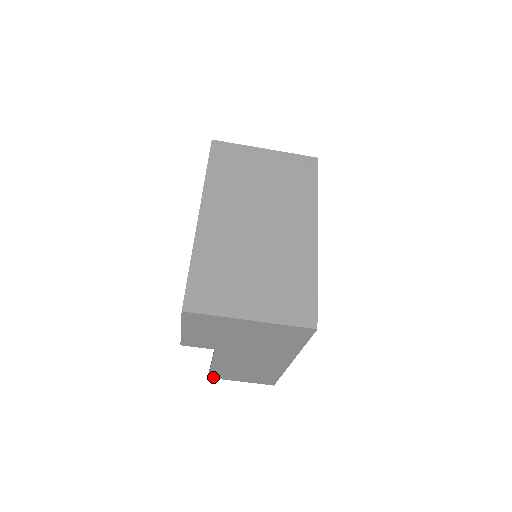
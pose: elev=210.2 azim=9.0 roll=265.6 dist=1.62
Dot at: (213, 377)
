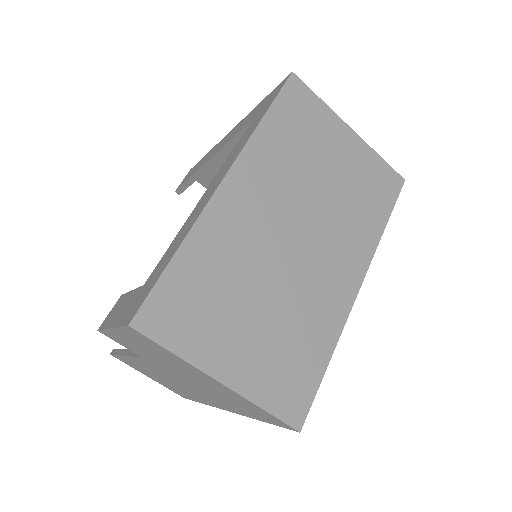
Dot at: occluded
